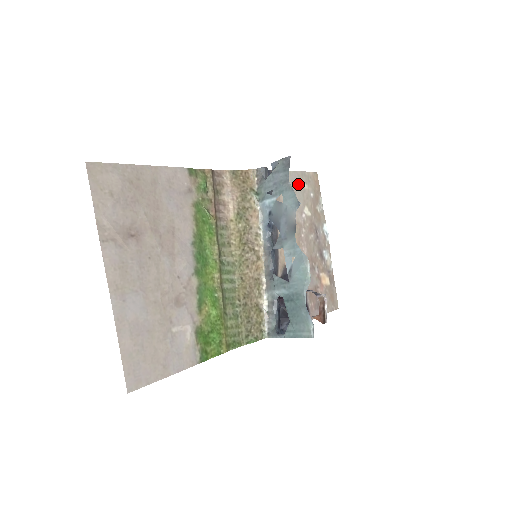
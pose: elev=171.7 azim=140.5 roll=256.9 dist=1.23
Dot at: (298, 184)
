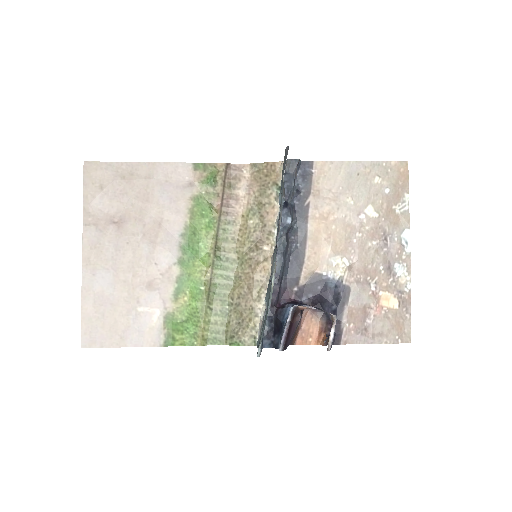
Dot at: (361, 177)
